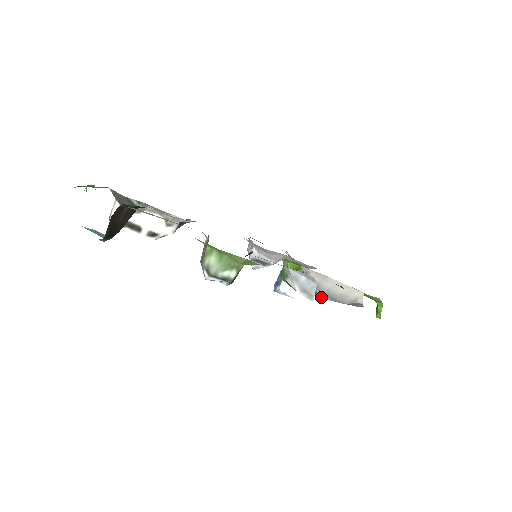
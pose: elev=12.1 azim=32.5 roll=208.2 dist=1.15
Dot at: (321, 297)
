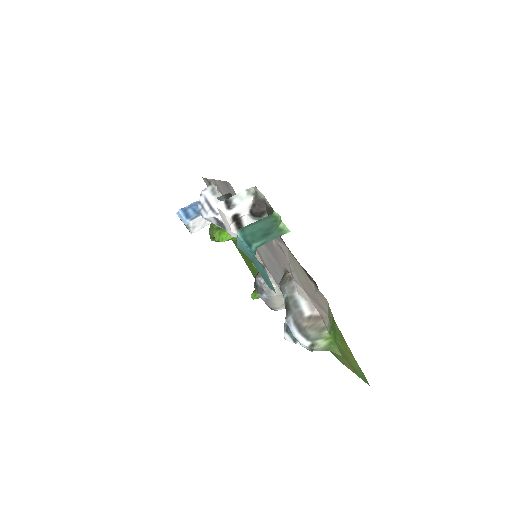
Dot at: (261, 296)
